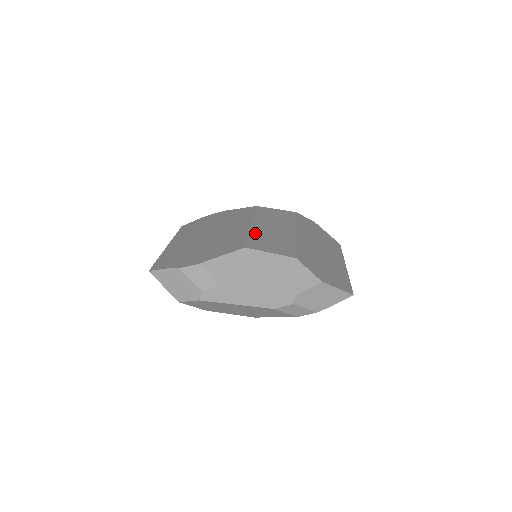
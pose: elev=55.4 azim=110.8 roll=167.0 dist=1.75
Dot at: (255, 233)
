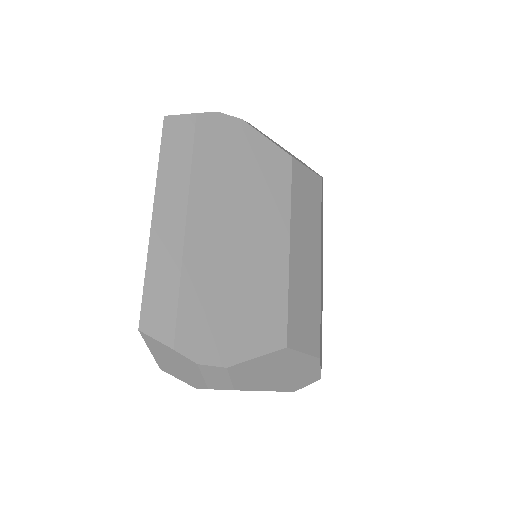
Dot at: (293, 286)
